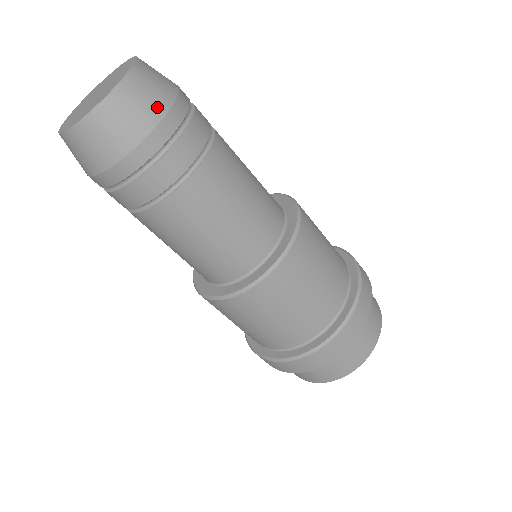
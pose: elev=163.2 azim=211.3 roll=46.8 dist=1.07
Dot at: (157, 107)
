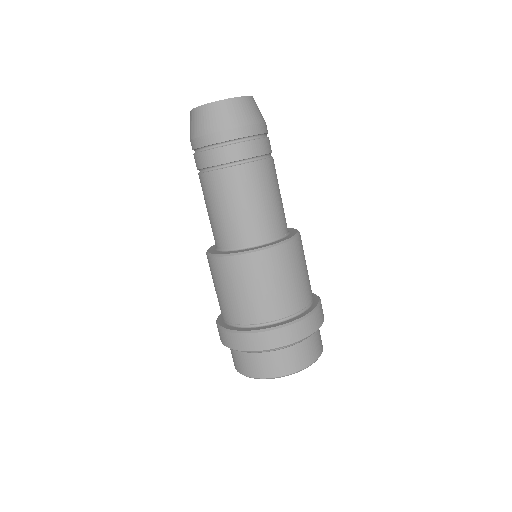
Dot at: (256, 118)
